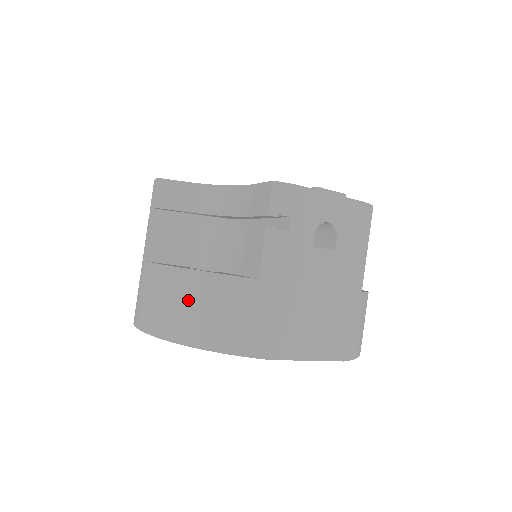
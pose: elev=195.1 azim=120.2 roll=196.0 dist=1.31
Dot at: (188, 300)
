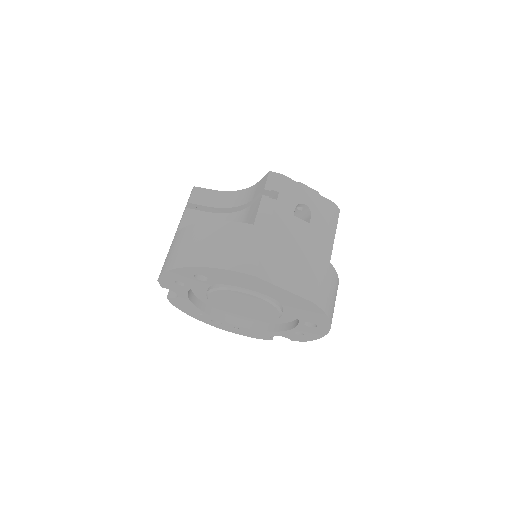
Dot at: (203, 239)
